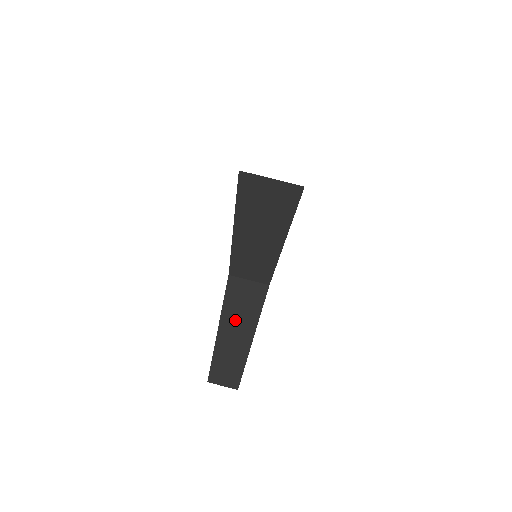
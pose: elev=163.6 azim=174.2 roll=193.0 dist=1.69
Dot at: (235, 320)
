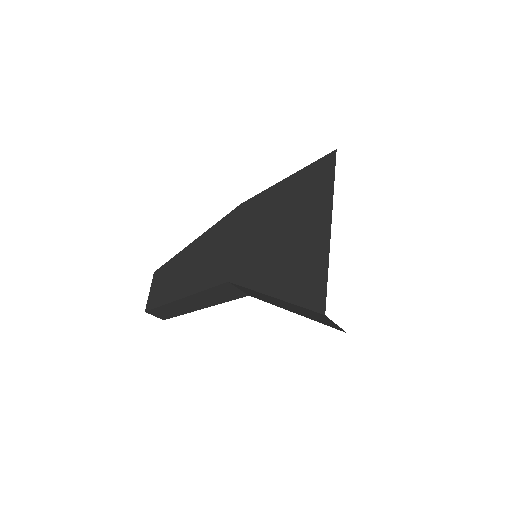
Dot at: (203, 299)
